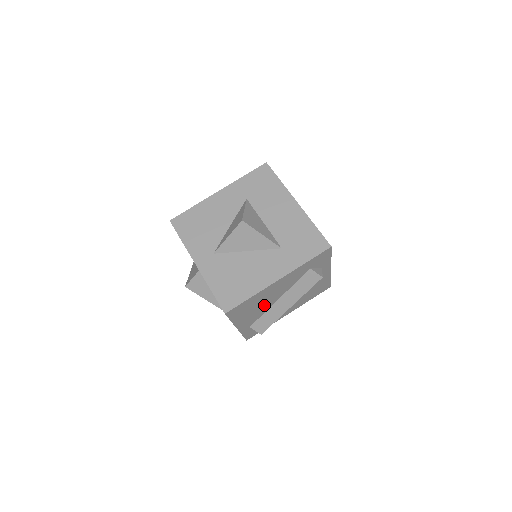
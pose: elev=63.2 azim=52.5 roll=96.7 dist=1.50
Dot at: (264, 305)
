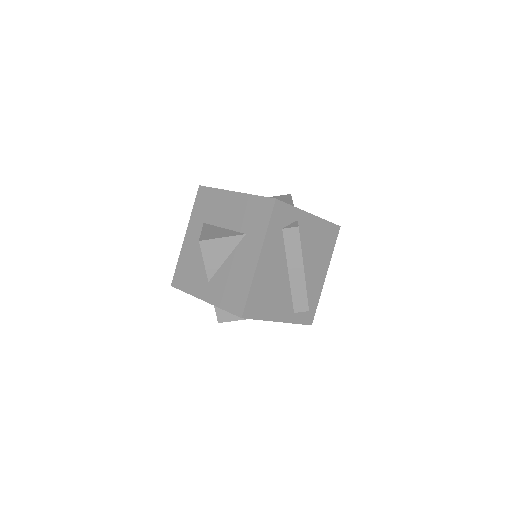
Dot at: (279, 287)
